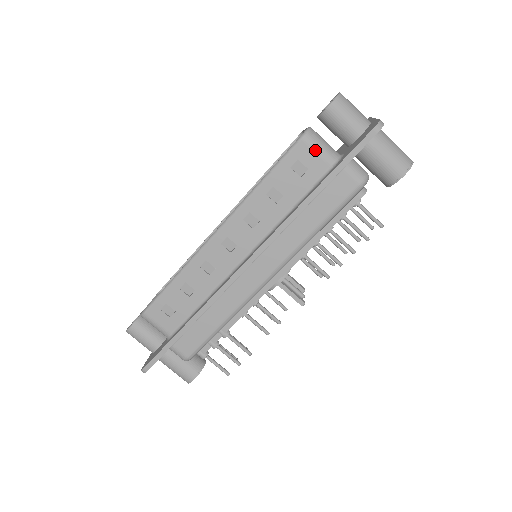
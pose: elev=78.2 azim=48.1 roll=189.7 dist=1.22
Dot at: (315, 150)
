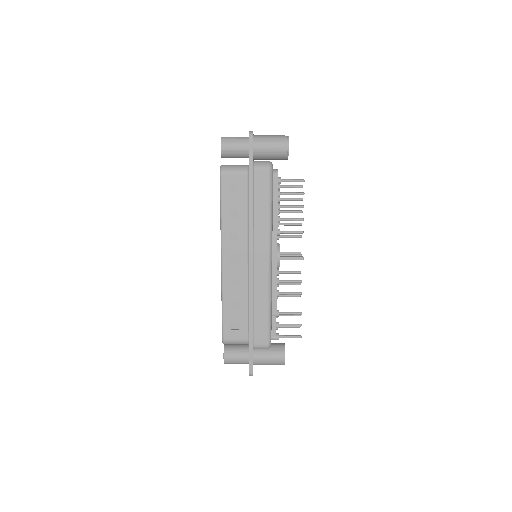
Dot at: (233, 173)
